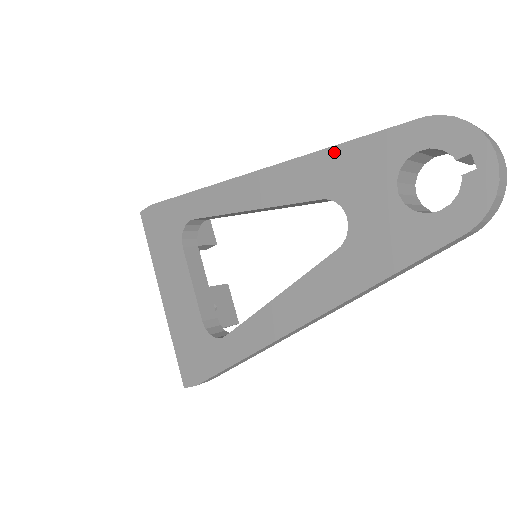
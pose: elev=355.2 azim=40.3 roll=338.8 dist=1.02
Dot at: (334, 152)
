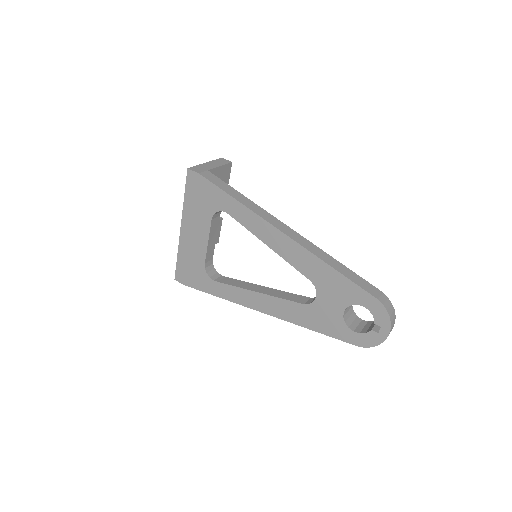
Dot at: (330, 270)
